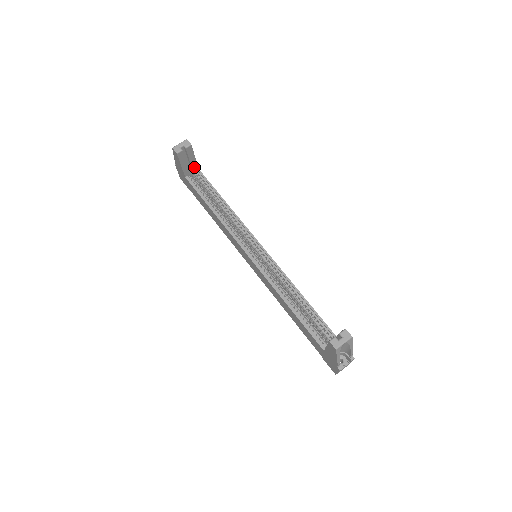
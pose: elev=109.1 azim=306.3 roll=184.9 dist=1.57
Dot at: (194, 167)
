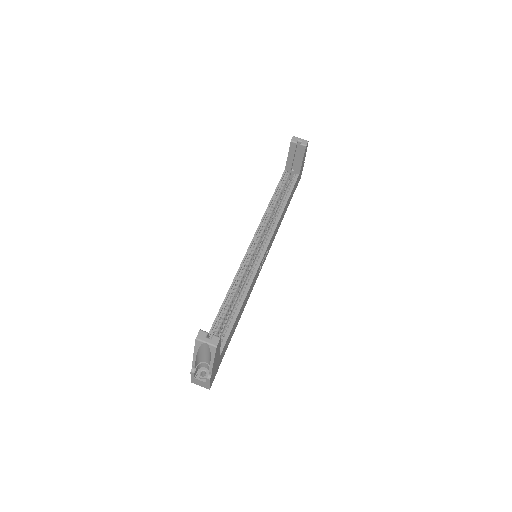
Dot at: (297, 169)
